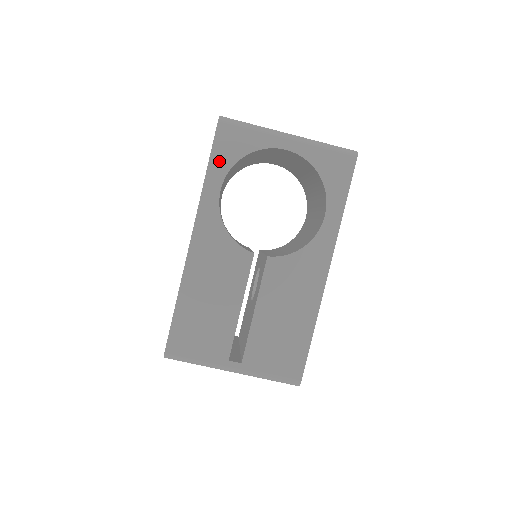
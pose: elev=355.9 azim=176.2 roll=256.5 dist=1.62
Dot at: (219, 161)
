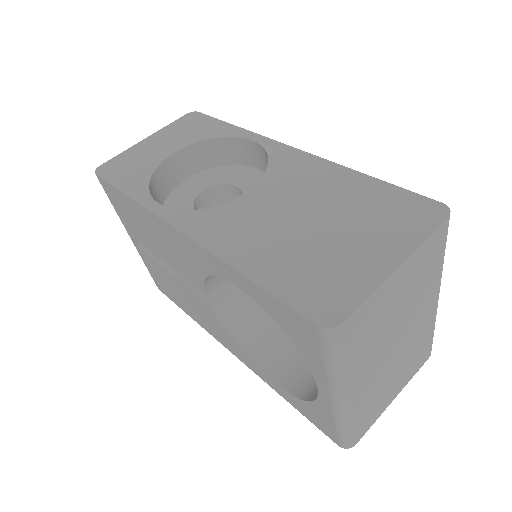
Dot at: (268, 302)
